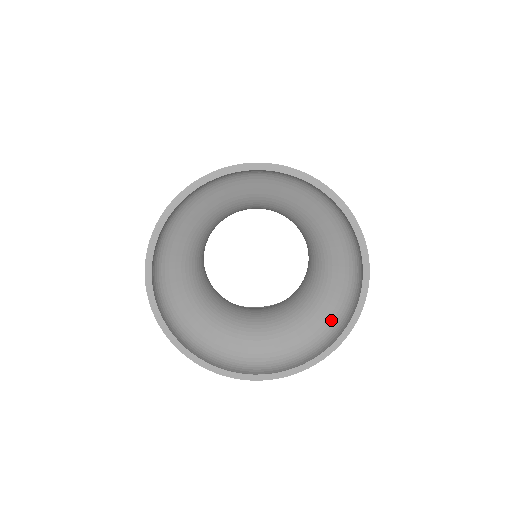
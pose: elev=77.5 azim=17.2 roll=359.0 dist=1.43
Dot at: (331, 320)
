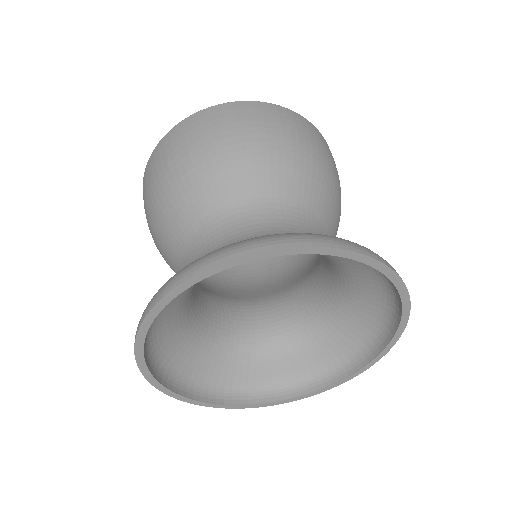
Dot at: (304, 371)
